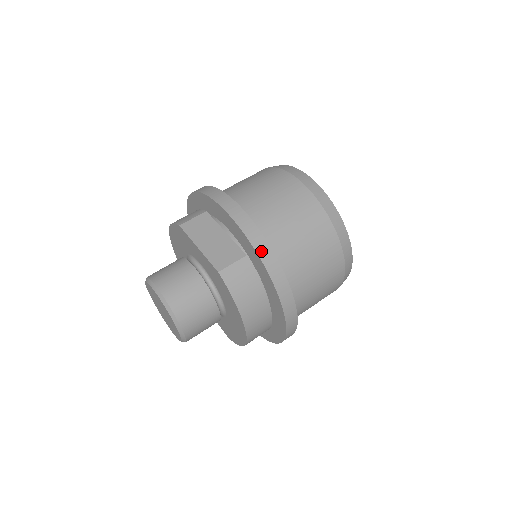
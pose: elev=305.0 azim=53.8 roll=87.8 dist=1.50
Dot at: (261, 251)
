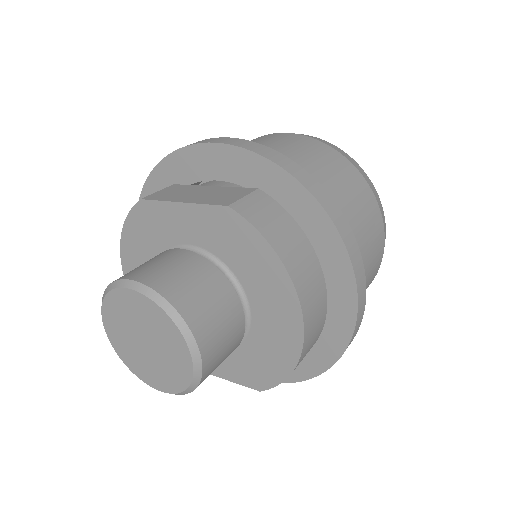
Dot at: (280, 162)
